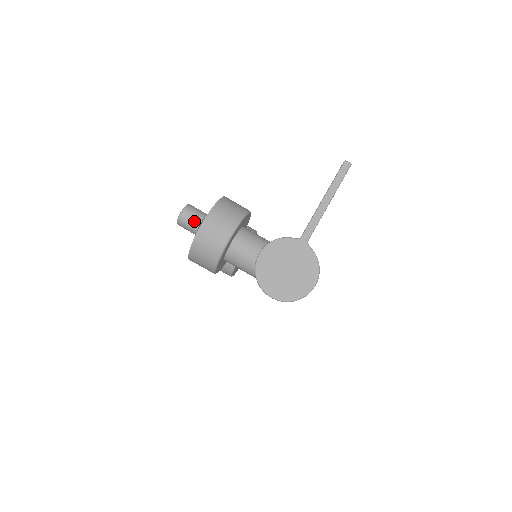
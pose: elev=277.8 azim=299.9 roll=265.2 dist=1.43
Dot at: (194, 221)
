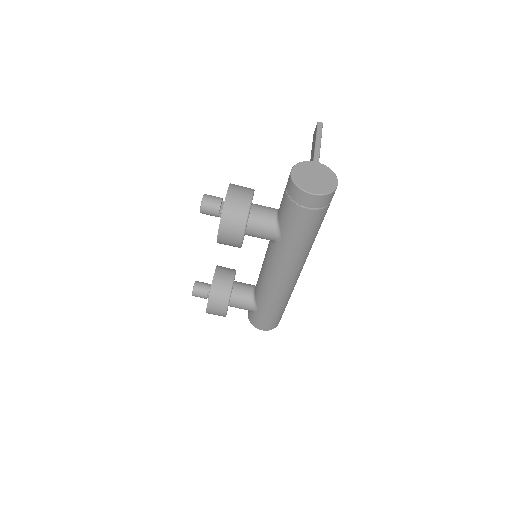
Dot at: (216, 200)
